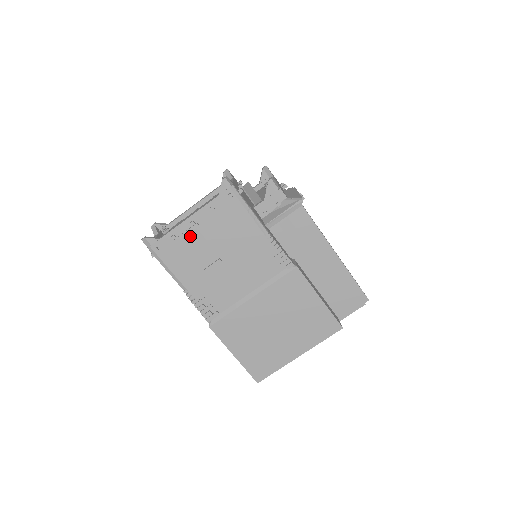
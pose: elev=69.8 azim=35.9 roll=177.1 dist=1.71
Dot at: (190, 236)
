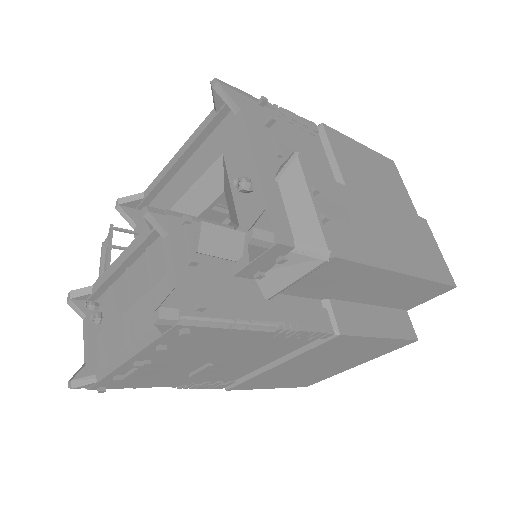
Dot at: (144, 368)
